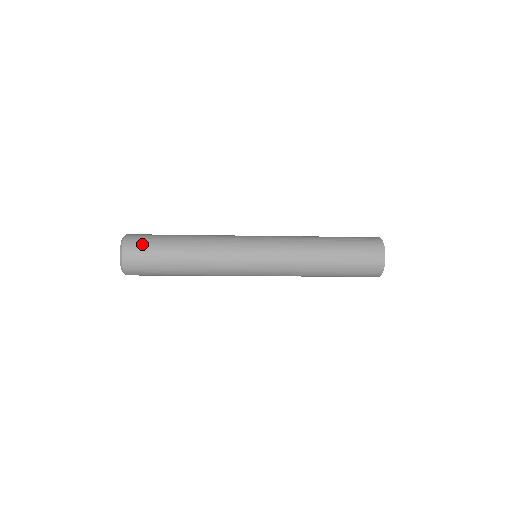
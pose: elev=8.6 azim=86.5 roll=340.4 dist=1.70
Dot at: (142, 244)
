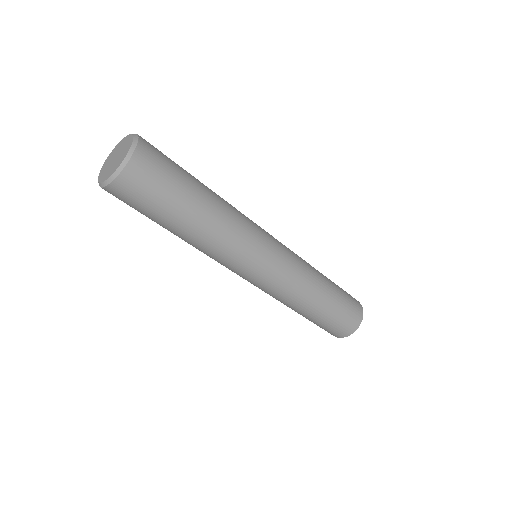
Dot at: occluded
